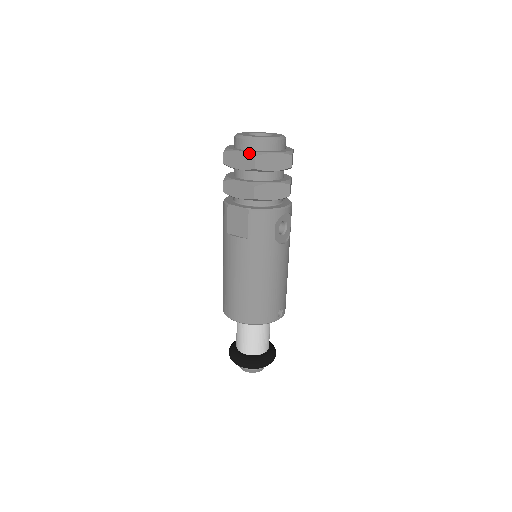
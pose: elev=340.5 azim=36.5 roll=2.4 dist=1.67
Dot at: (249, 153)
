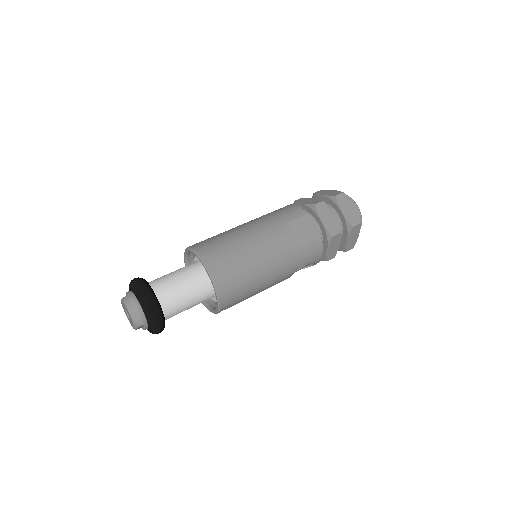
Dot at: occluded
